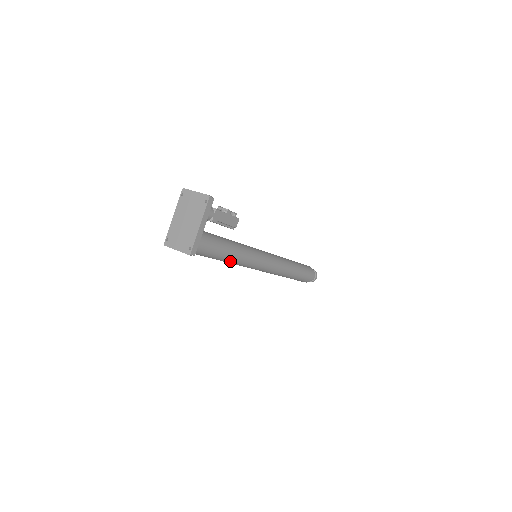
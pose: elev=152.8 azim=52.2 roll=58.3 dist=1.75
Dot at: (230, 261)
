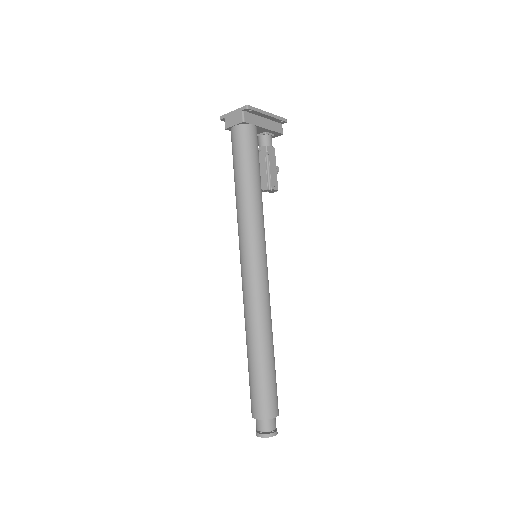
Dot at: (247, 193)
